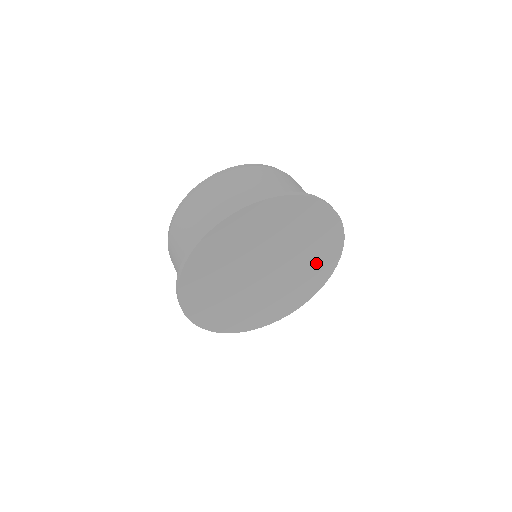
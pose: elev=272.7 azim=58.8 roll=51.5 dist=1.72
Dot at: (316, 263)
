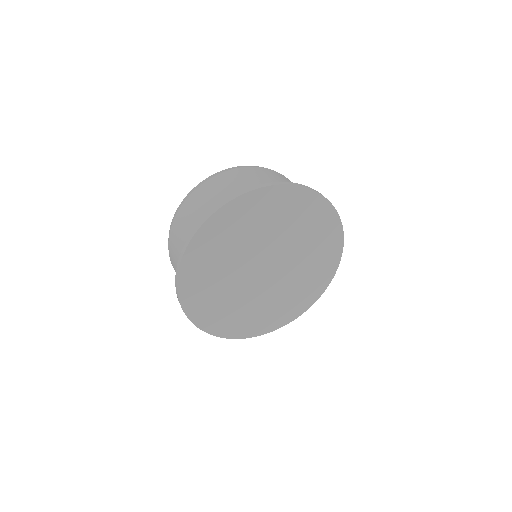
Dot at: (314, 269)
